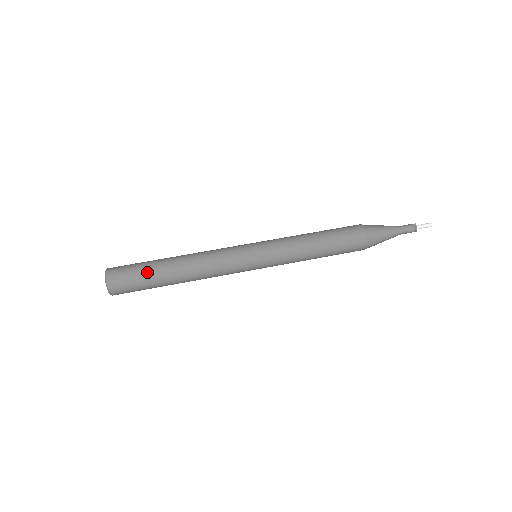
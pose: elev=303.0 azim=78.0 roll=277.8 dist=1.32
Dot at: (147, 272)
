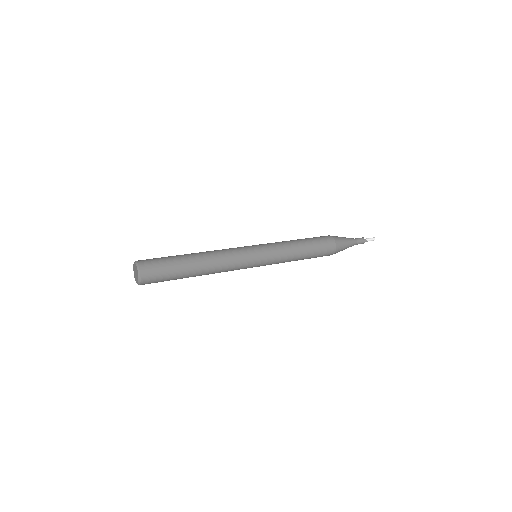
Dot at: (170, 256)
